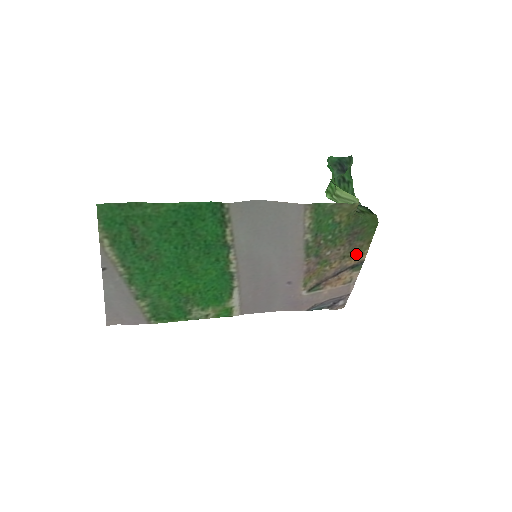
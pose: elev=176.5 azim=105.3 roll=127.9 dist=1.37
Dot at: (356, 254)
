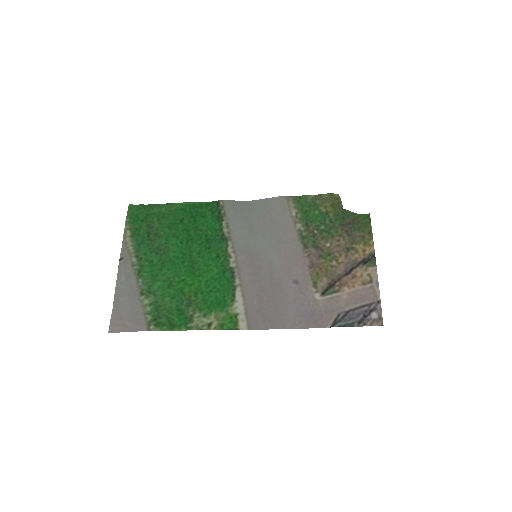
Dot at: (361, 246)
